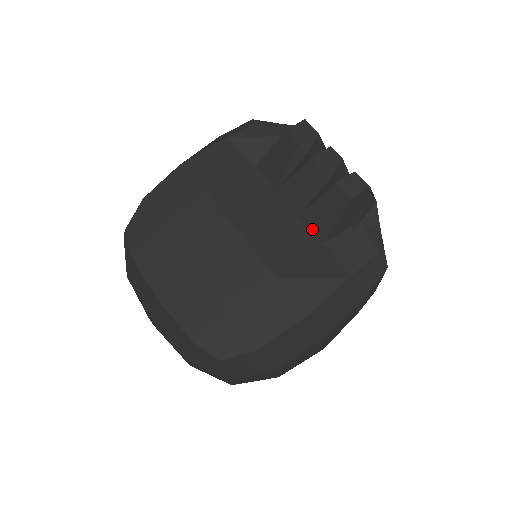
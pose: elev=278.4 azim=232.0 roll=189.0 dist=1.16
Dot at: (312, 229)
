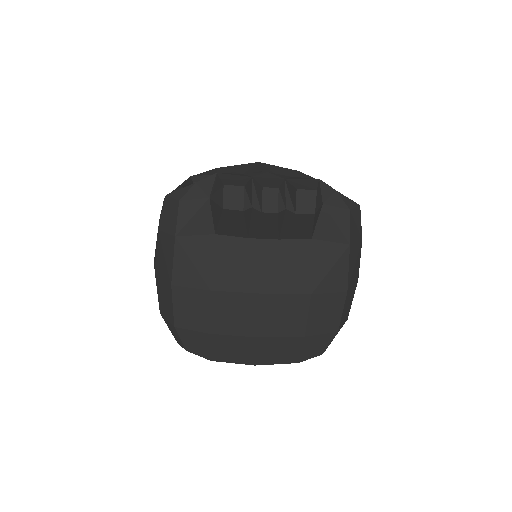
Dot at: (297, 238)
